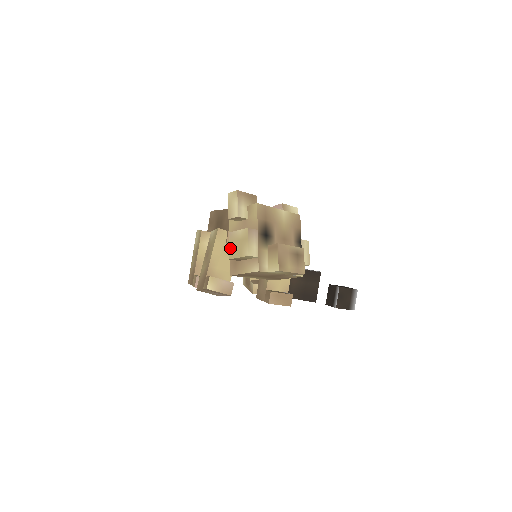
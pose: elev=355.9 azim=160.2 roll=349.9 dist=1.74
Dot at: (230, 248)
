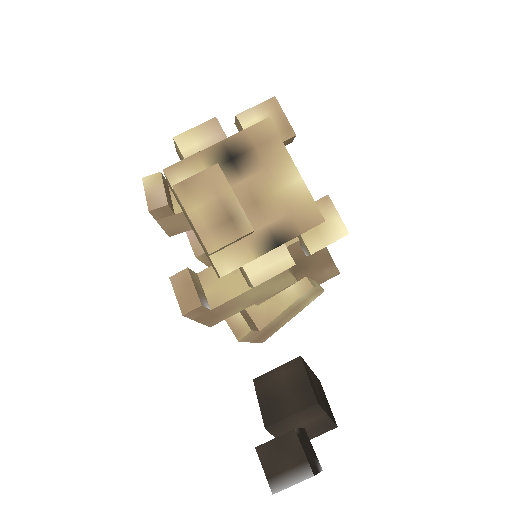
Dot at: occluded
